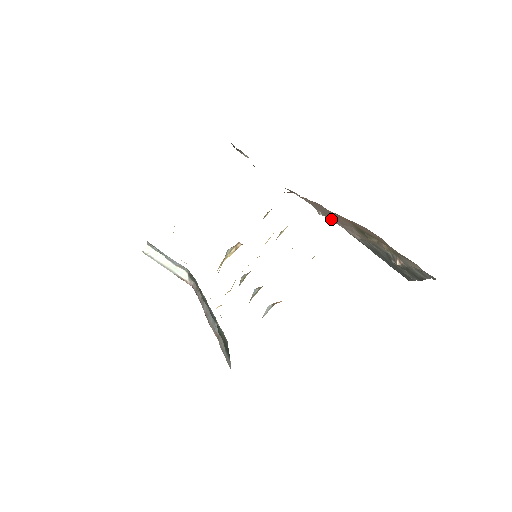
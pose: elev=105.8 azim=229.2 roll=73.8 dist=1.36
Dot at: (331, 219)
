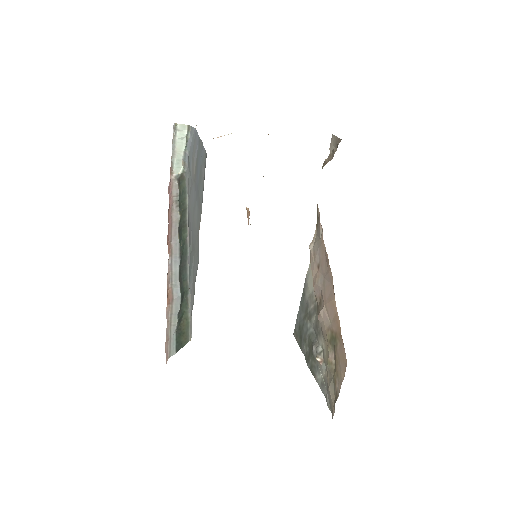
Dot at: (314, 268)
